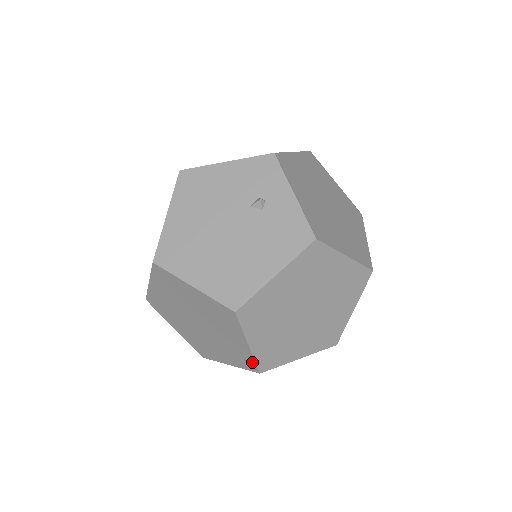
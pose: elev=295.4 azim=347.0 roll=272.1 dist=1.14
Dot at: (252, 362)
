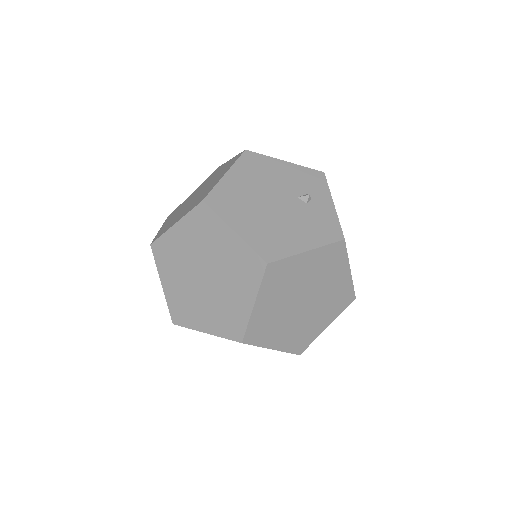
Dot at: (242, 328)
